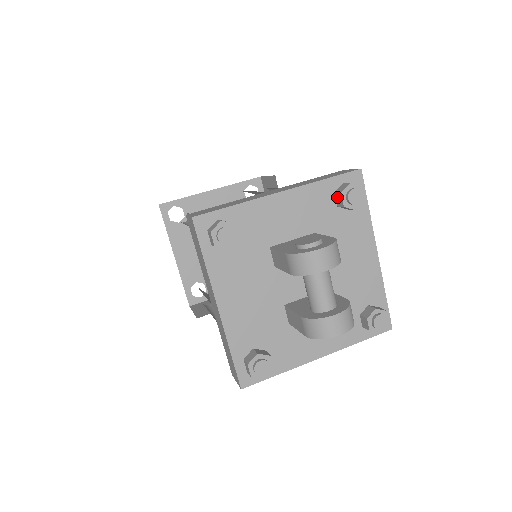
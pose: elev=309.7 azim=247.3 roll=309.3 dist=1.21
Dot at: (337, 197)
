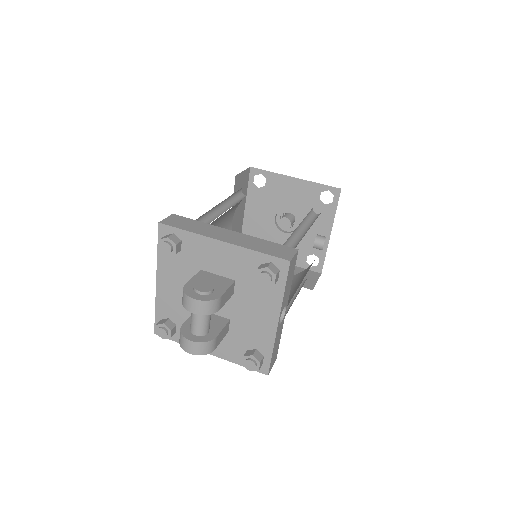
Dot at: occluded
